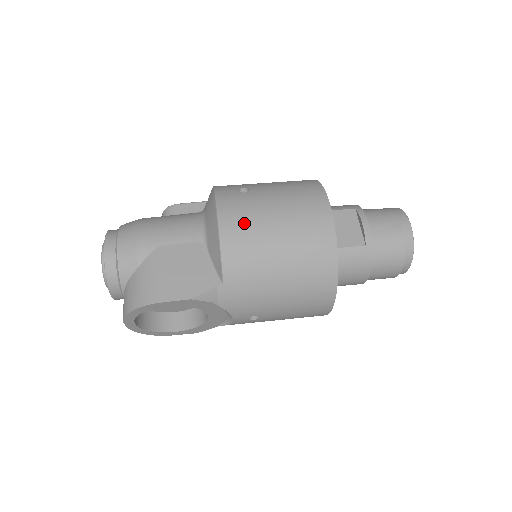
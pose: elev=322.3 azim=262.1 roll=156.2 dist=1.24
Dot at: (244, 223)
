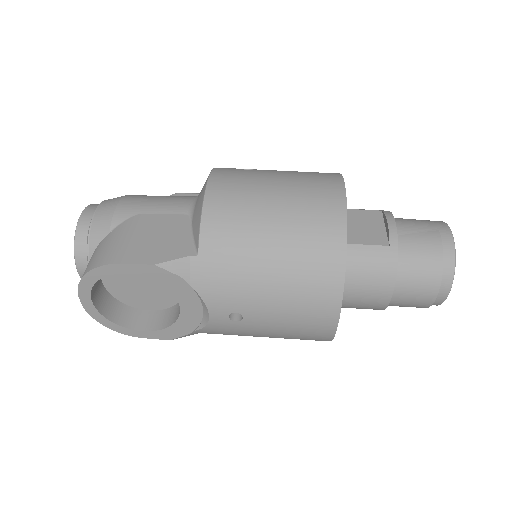
Dot at: (236, 190)
